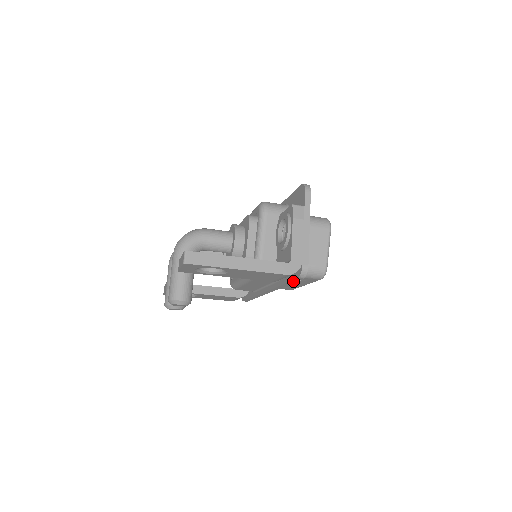
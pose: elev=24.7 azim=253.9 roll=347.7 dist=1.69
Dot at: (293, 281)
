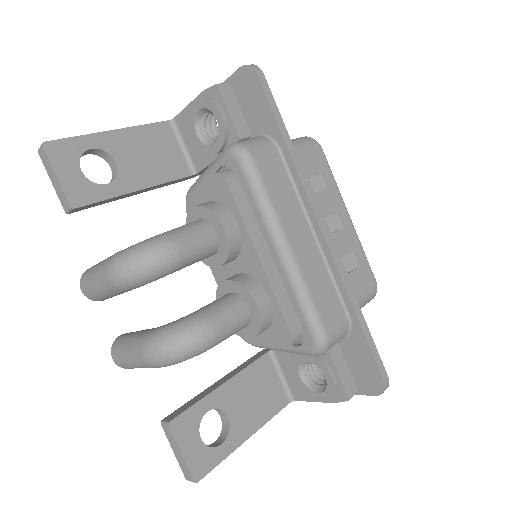
Dot at: occluded
